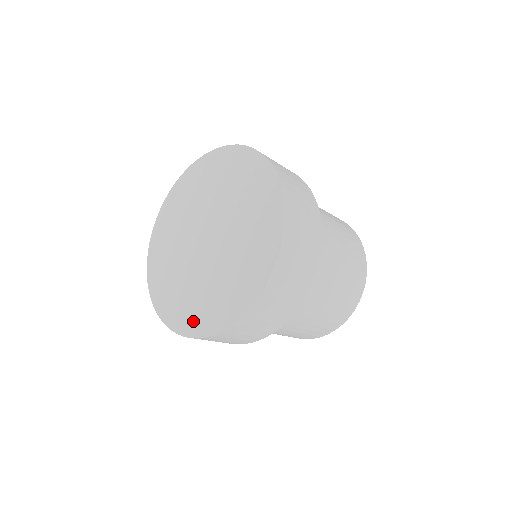
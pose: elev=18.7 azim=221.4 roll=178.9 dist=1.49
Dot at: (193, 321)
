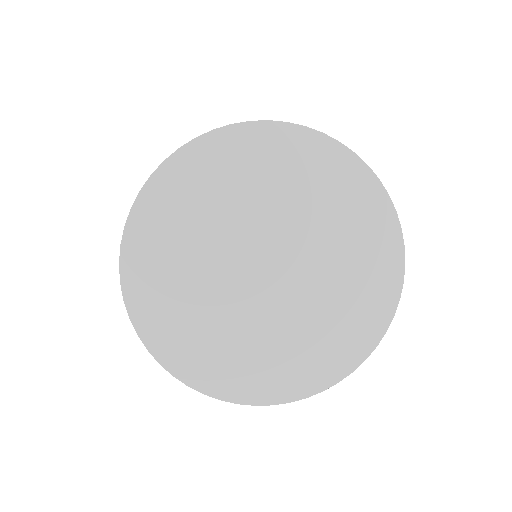
Dot at: (163, 332)
